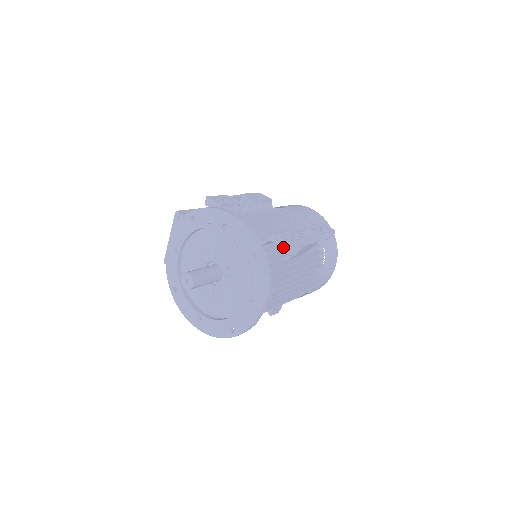
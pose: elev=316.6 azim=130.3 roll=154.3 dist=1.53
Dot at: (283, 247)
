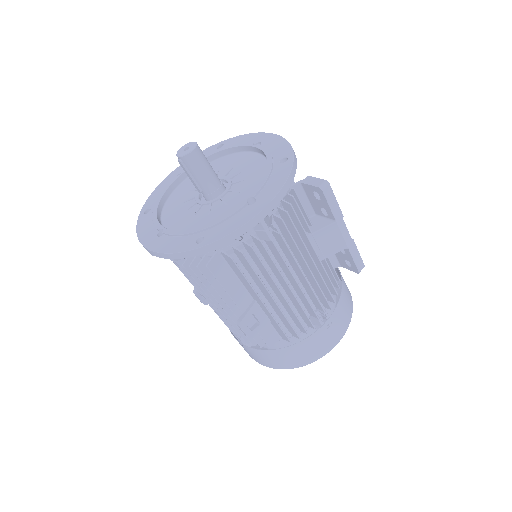
Dot at: (316, 186)
